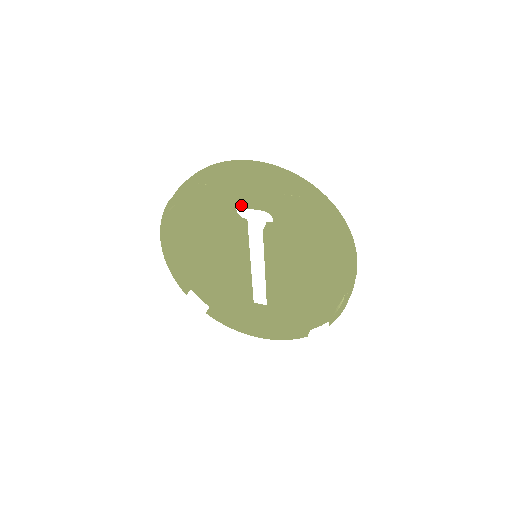
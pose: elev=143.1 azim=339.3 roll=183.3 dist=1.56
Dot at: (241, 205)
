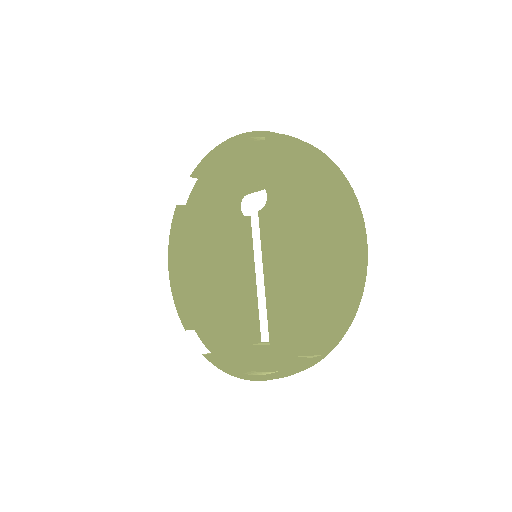
Dot at: (238, 188)
